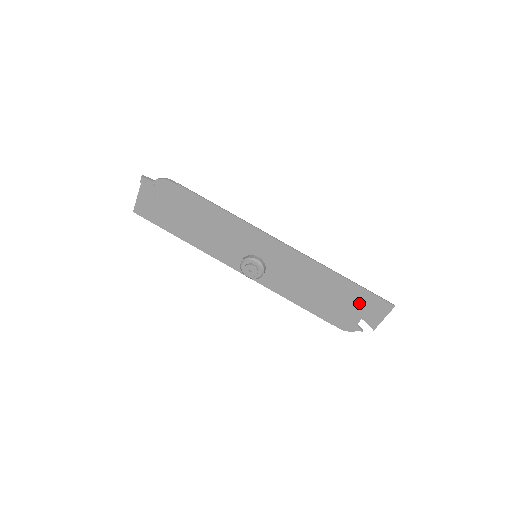
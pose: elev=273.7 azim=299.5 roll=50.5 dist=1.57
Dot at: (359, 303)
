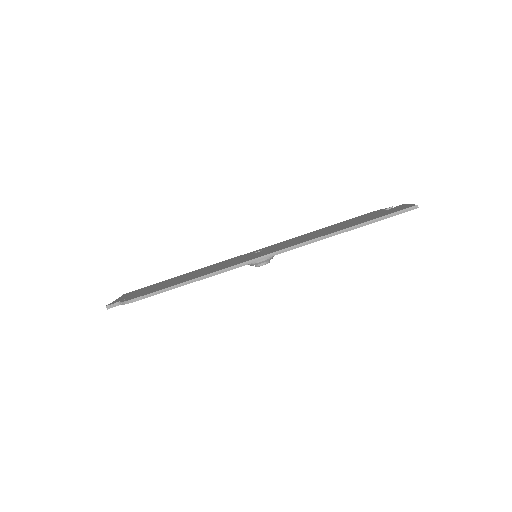
Dot at: occluded
